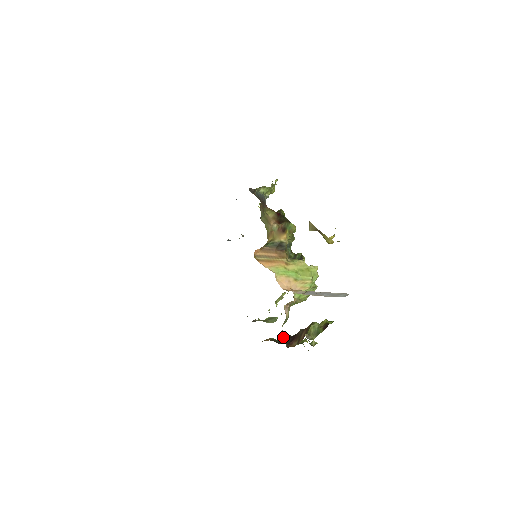
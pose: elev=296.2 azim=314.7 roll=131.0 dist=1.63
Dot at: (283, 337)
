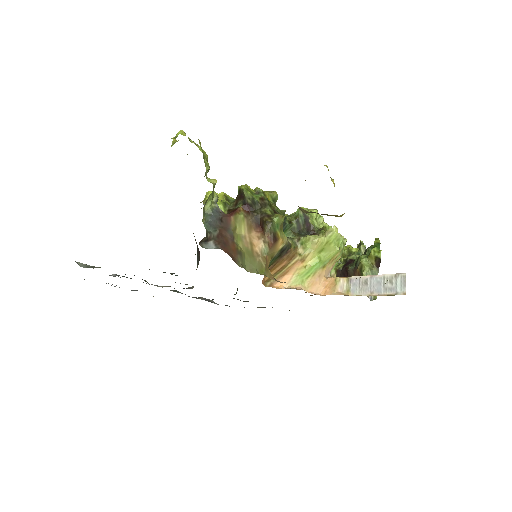
Dot at: occluded
